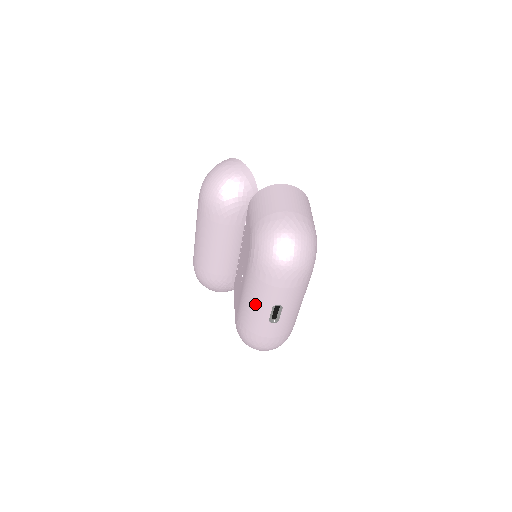
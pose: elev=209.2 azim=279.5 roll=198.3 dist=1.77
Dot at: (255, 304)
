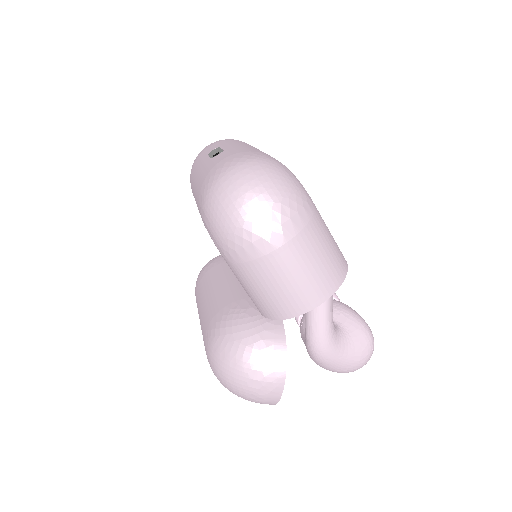
Dot at: (195, 177)
